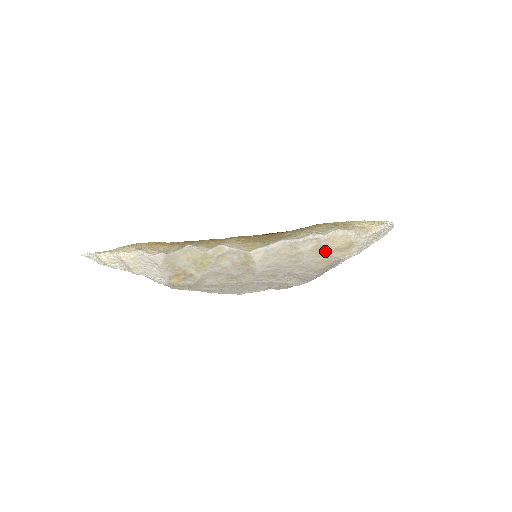
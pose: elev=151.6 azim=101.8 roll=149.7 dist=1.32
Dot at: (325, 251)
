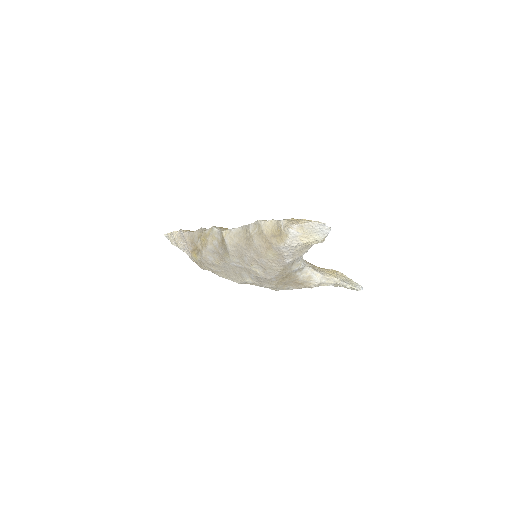
Dot at: (266, 236)
